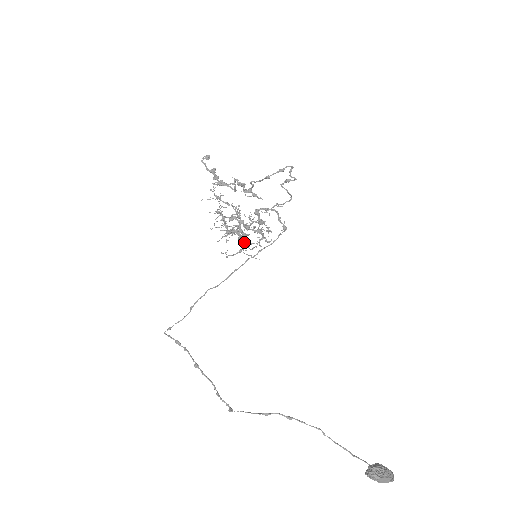
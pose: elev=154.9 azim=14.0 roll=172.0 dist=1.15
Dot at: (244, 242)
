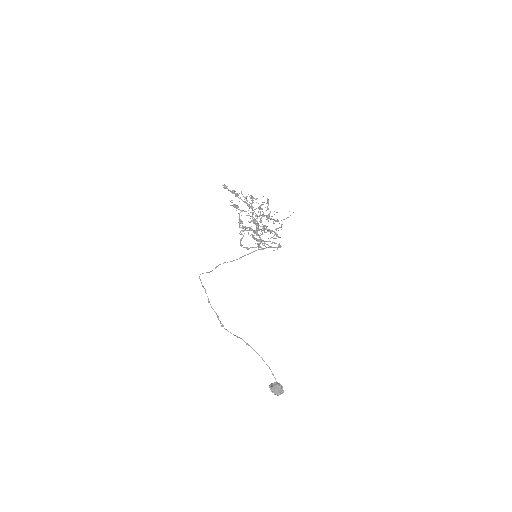
Dot at: occluded
